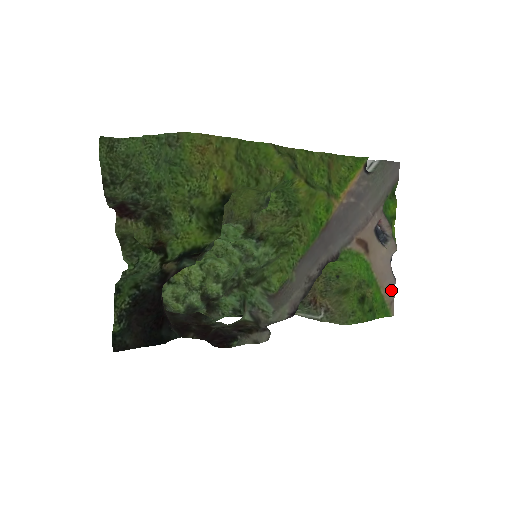
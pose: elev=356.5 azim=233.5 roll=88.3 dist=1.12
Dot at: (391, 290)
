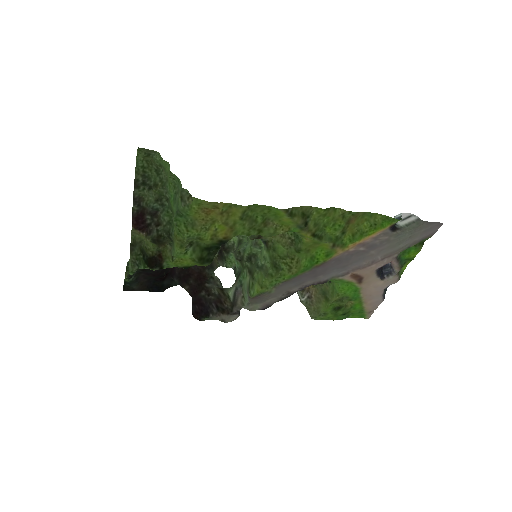
Dot at: (375, 305)
